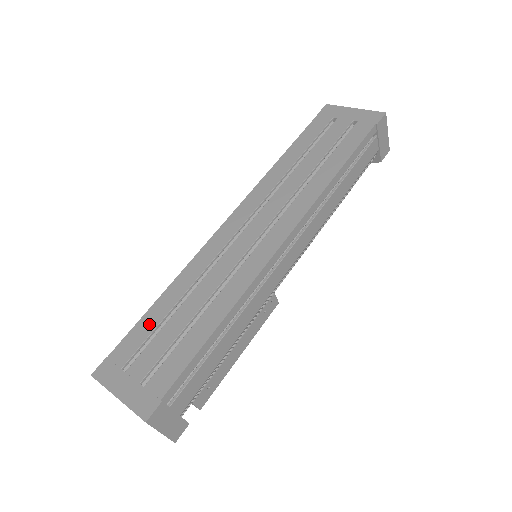
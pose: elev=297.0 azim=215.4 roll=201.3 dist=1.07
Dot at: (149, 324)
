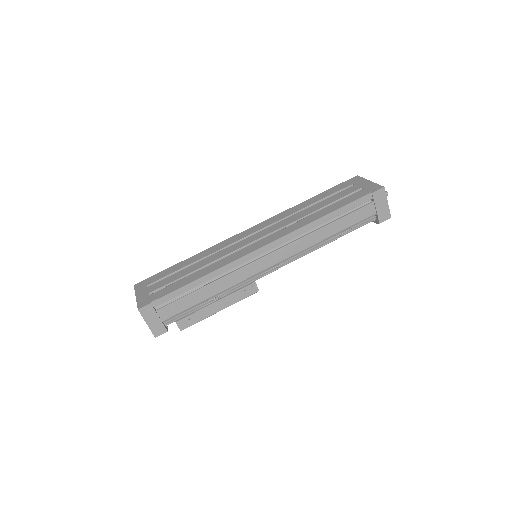
Dot at: (173, 269)
